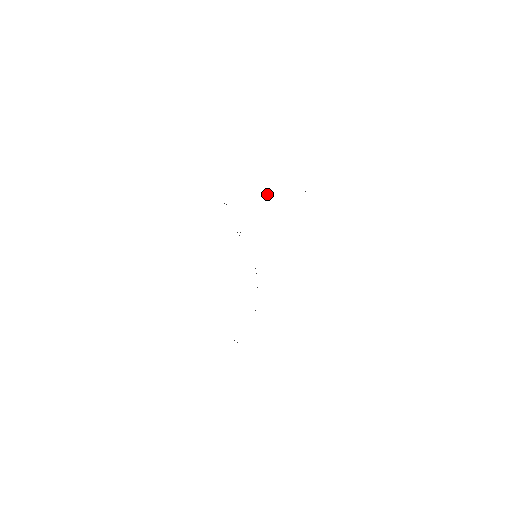
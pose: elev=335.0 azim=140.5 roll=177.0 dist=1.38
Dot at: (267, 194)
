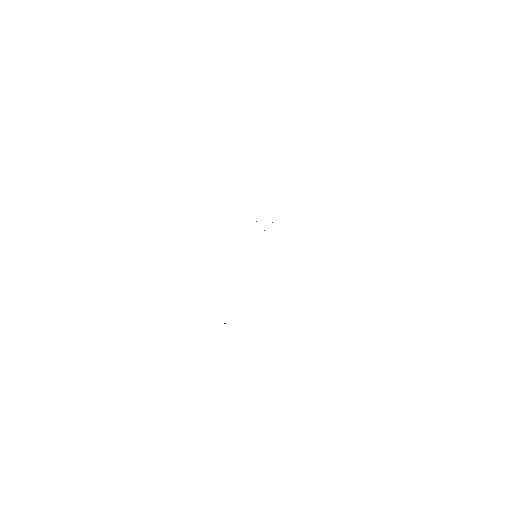
Dot at: occluded
